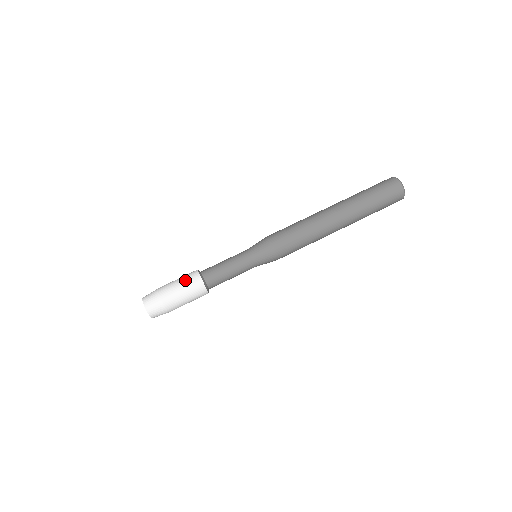
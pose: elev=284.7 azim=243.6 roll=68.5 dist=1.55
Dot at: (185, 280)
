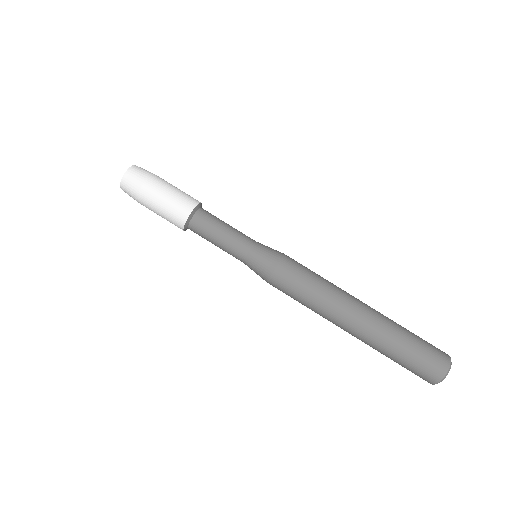
Dot at: occluded
